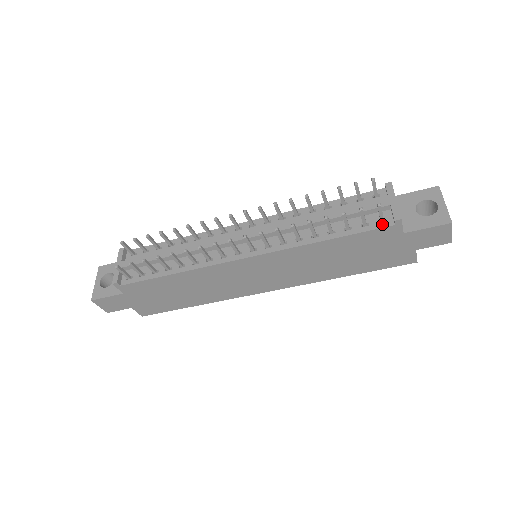
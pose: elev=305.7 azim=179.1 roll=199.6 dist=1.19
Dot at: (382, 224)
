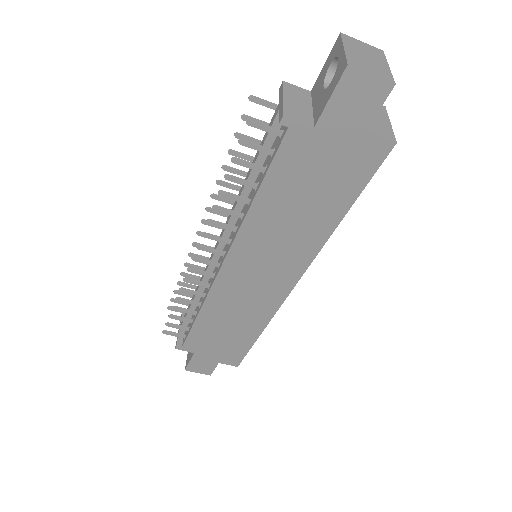
Dot at: (281, 138)
